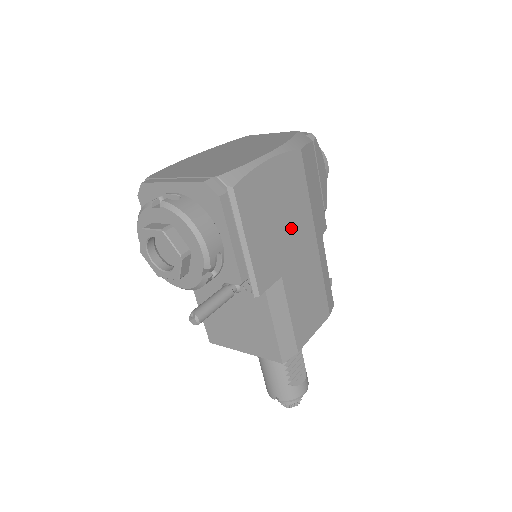
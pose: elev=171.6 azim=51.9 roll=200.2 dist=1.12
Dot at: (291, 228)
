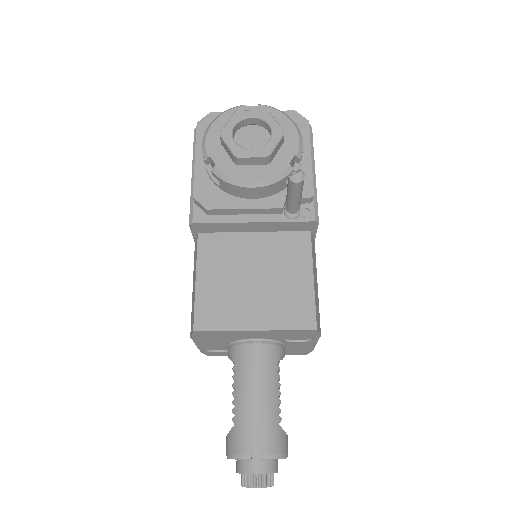
Dot at: occluded
